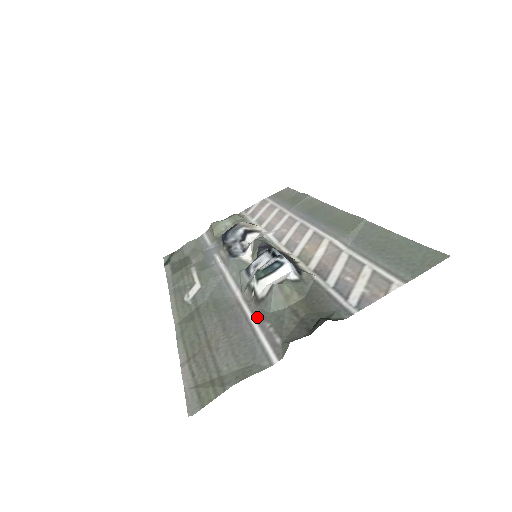
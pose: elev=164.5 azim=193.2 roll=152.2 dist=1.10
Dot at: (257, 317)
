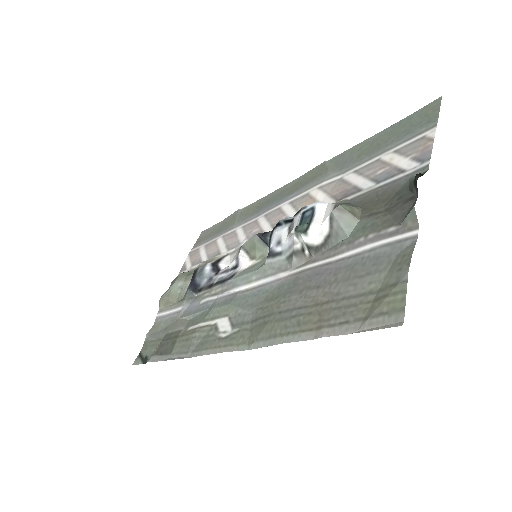
Dot at: (338, 252)
